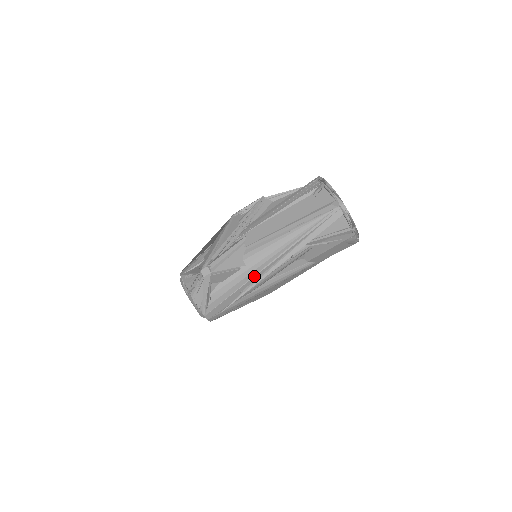
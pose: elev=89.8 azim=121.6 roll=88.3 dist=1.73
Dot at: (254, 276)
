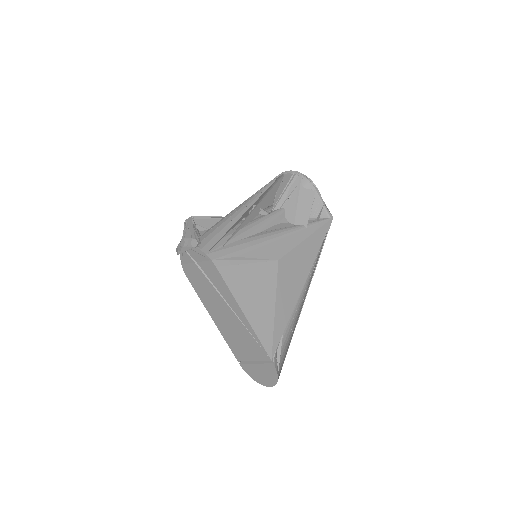
Dot at: (235, 217)
